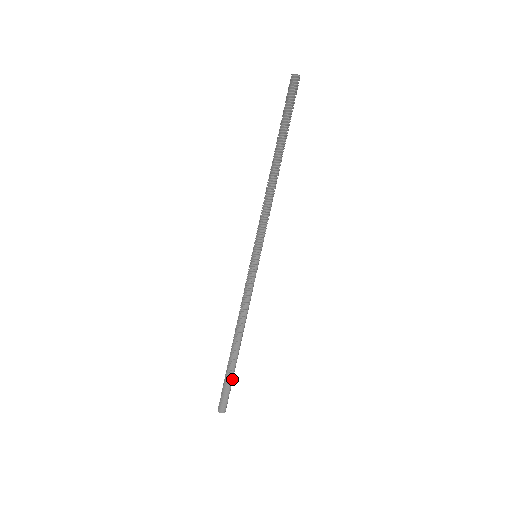
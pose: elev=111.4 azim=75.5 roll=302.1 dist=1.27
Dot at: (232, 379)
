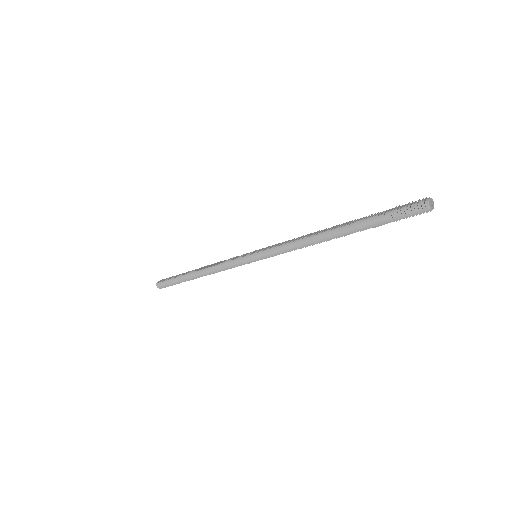
Dot at: (178, 283)
